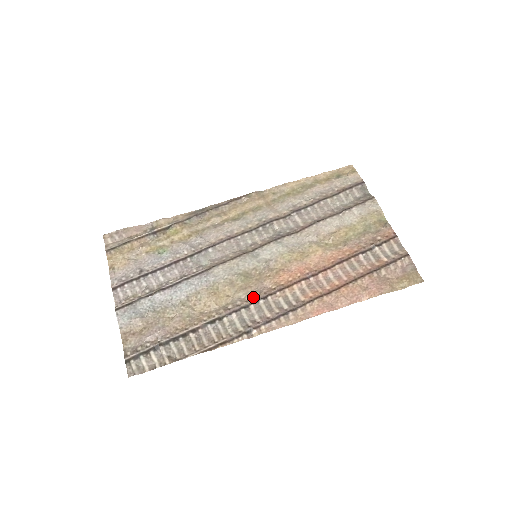
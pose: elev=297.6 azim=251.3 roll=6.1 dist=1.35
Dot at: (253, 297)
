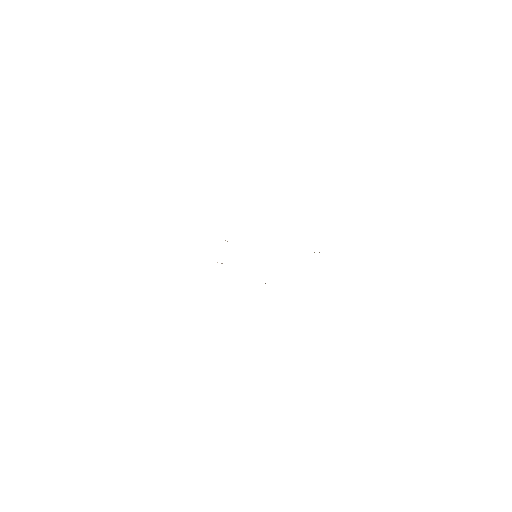
Dot at: occluded
